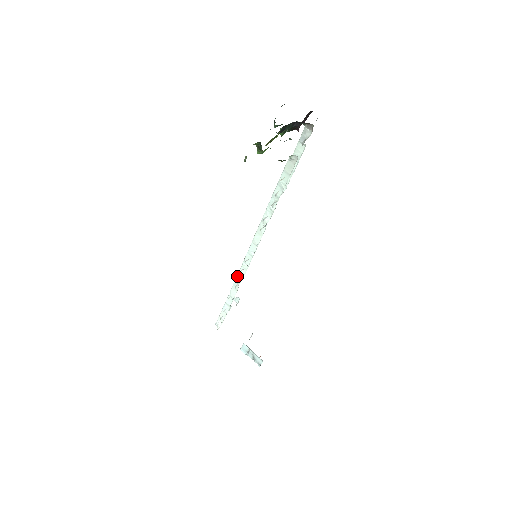
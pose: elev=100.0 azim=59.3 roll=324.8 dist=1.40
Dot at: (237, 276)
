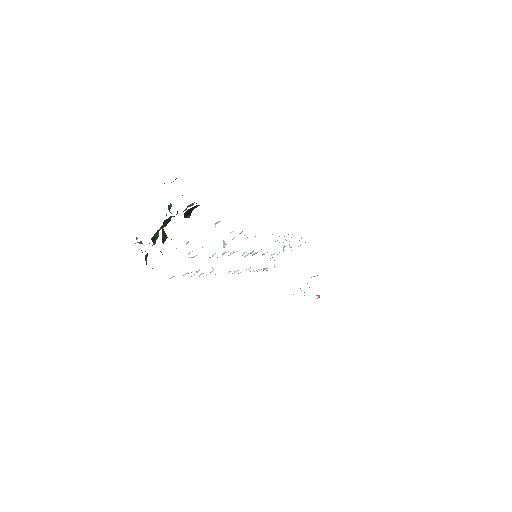
Dot at: occluded
